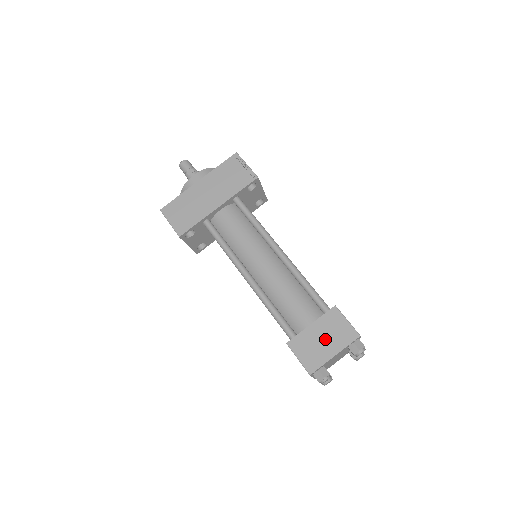
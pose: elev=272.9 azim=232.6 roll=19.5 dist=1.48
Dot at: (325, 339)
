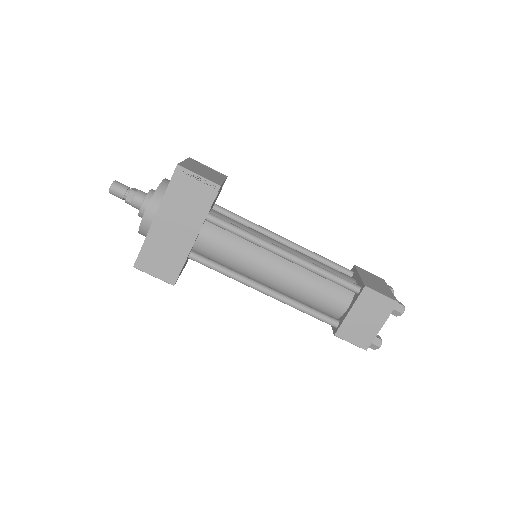
Dot at: (368, 318)
